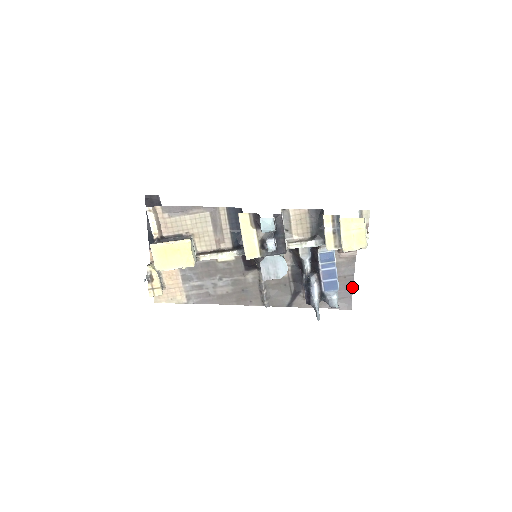
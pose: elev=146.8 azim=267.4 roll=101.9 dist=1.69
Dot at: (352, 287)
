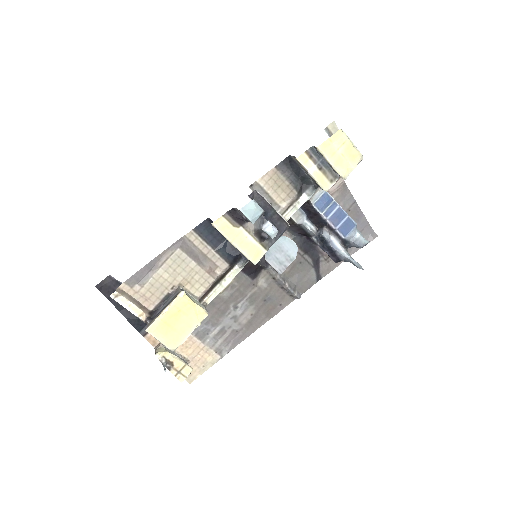
Dot at: (362, 214)
